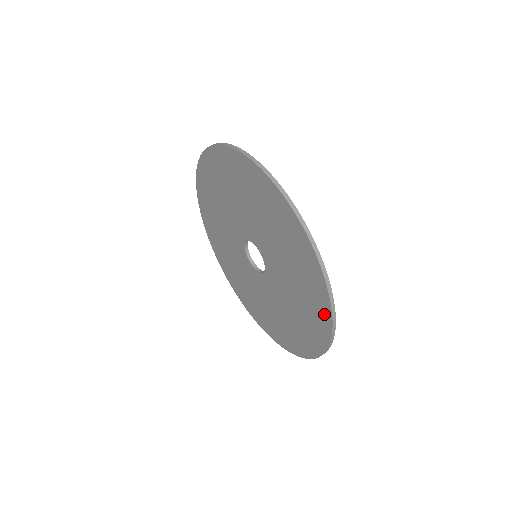
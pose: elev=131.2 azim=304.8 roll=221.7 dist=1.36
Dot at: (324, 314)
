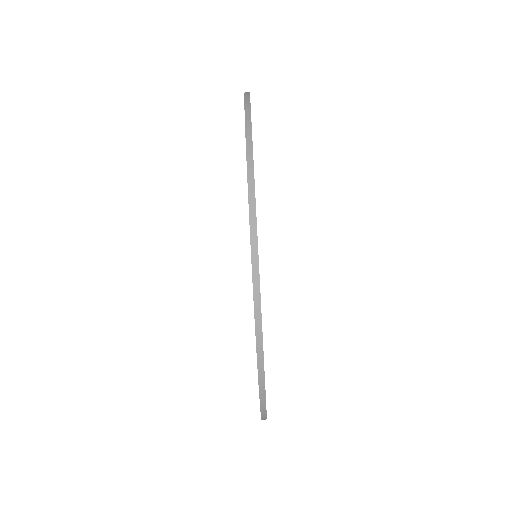
Dot at: occluded
